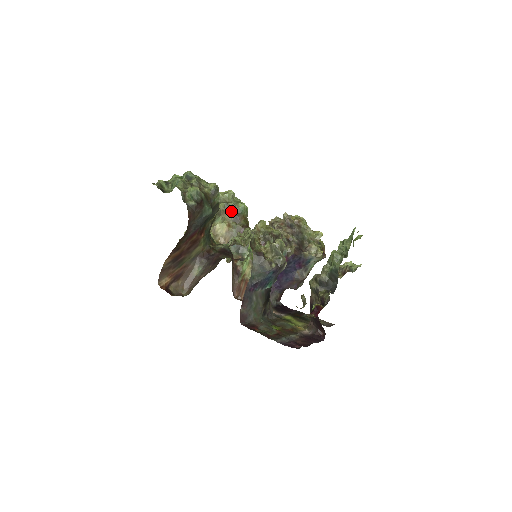
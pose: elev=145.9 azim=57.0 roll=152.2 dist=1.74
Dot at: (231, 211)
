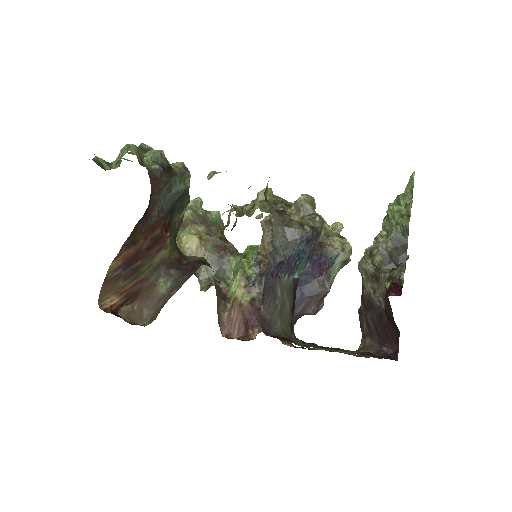
Dot at: (201, 220)
